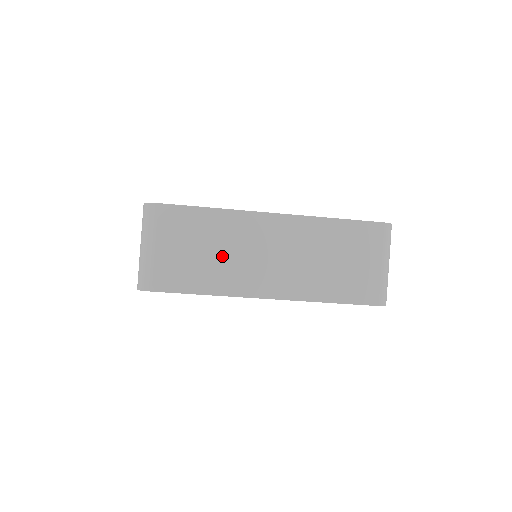
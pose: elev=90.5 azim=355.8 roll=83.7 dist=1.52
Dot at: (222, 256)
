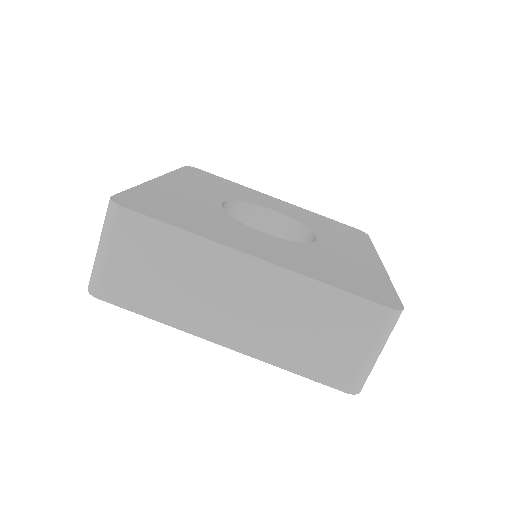
Dot at: (183, 286)
